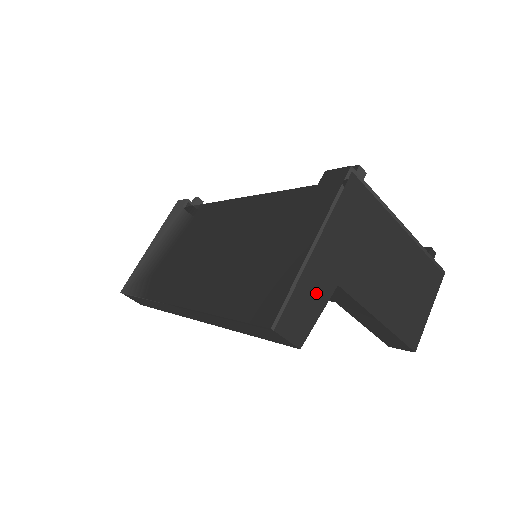
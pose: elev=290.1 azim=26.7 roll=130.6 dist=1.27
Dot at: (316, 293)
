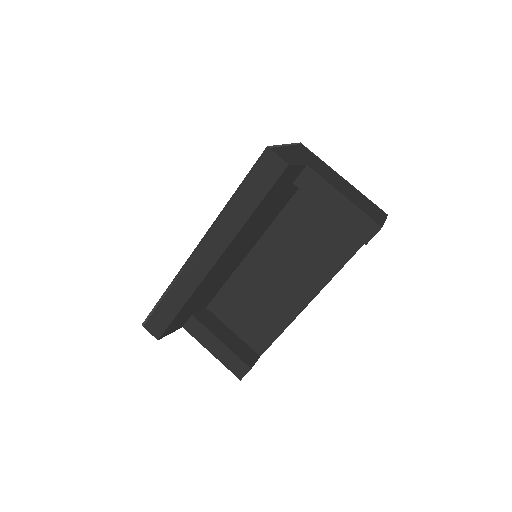
Dot at: (293, 157)
